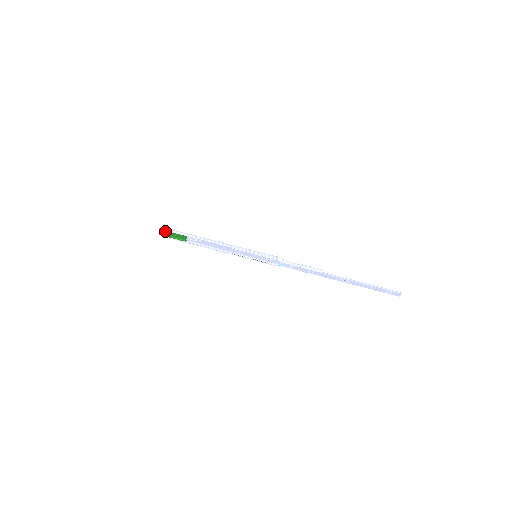
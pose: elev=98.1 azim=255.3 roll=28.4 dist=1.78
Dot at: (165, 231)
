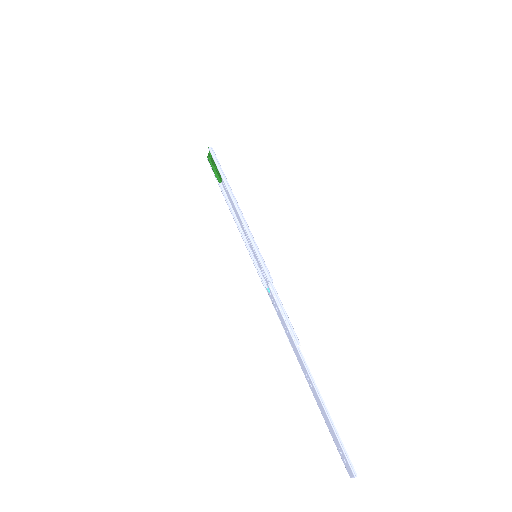
Dot at: (212, 155)
